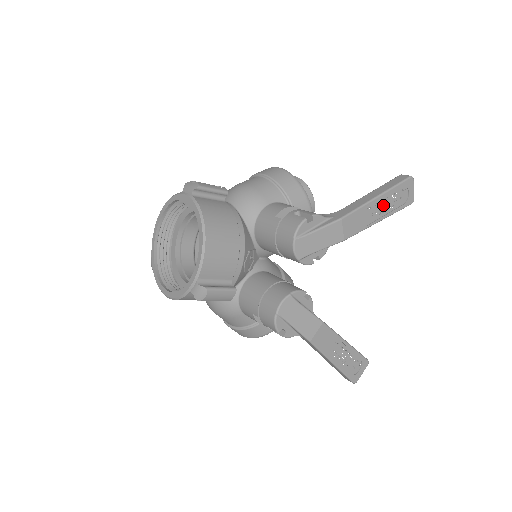
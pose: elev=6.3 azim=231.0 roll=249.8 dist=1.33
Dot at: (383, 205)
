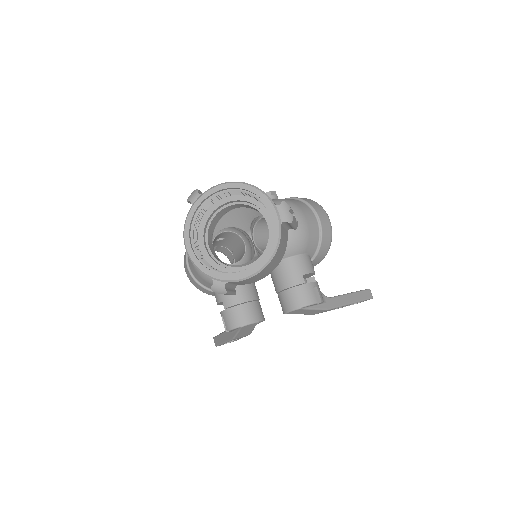
Dot at: occluded
